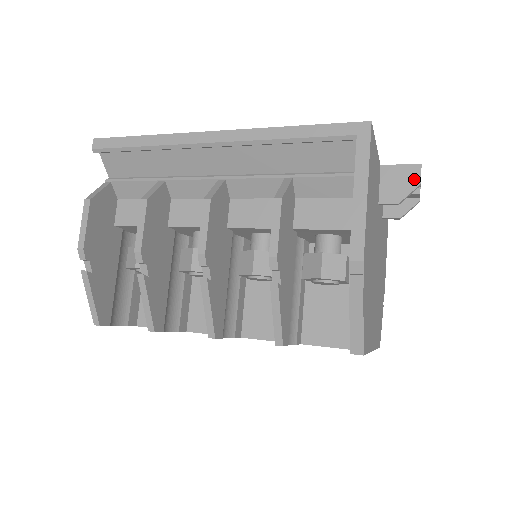
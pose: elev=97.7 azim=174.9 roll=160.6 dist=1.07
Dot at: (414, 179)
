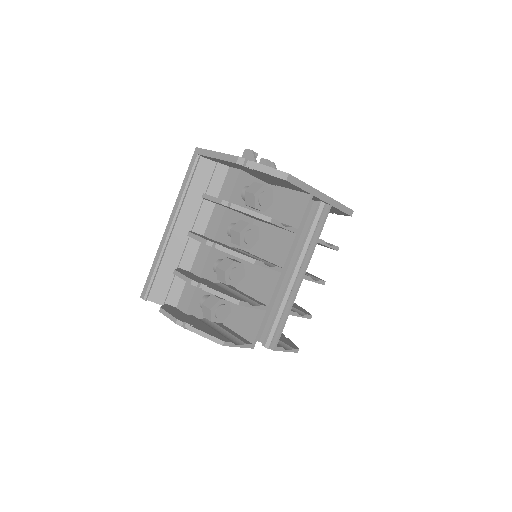
Dot at: (249, 153)
